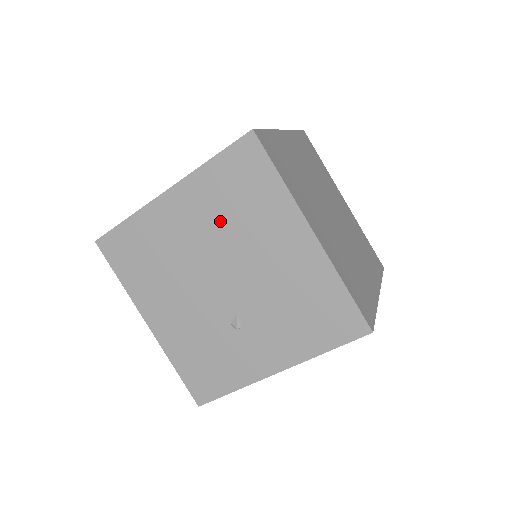
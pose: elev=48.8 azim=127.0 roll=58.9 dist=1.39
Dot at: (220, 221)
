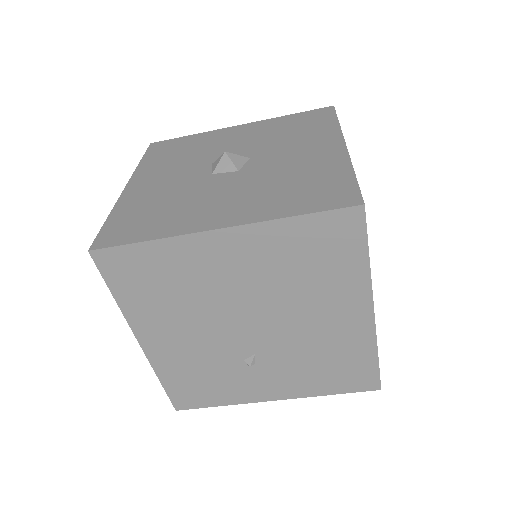
Dot at: (276, 277)
